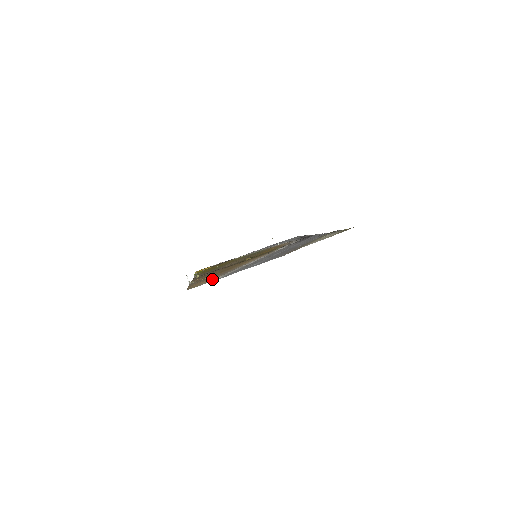
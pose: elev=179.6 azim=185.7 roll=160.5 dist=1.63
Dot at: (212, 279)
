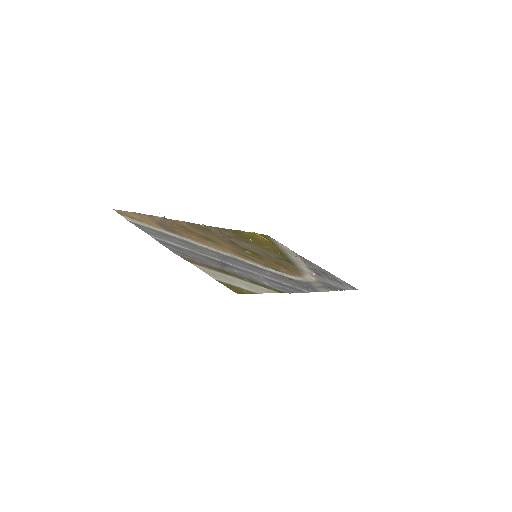
Dot at: (144, 222)
